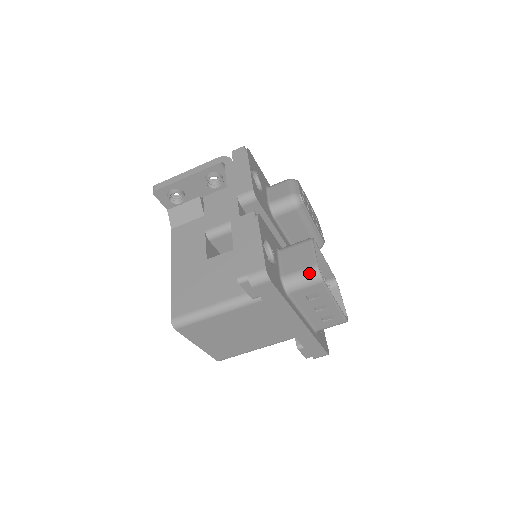
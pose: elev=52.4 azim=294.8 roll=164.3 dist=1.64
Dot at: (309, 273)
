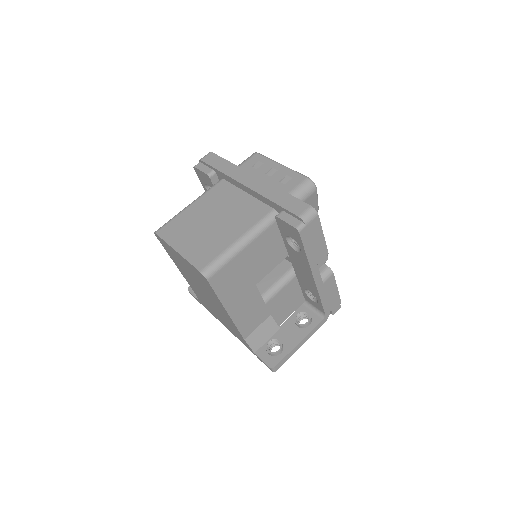
Dot at: occluded
